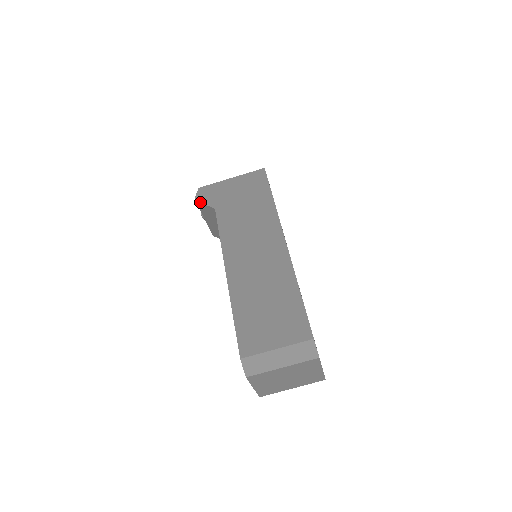
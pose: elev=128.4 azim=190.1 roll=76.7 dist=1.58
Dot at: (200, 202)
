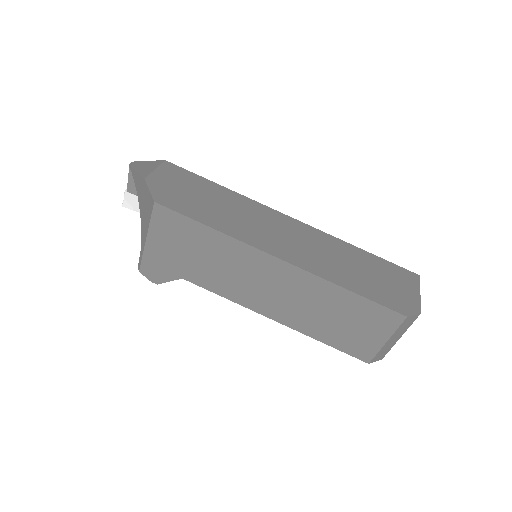
Dot at: occluded
